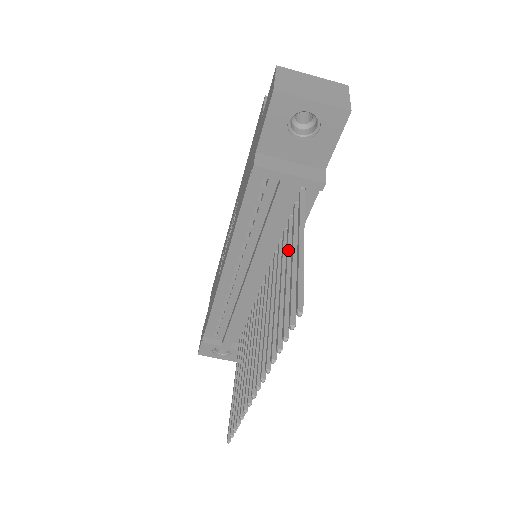
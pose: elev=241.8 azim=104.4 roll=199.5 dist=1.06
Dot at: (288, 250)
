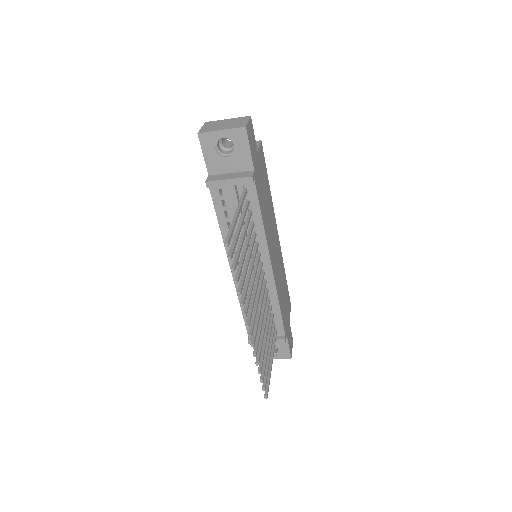
Dot at: (244, 227)
